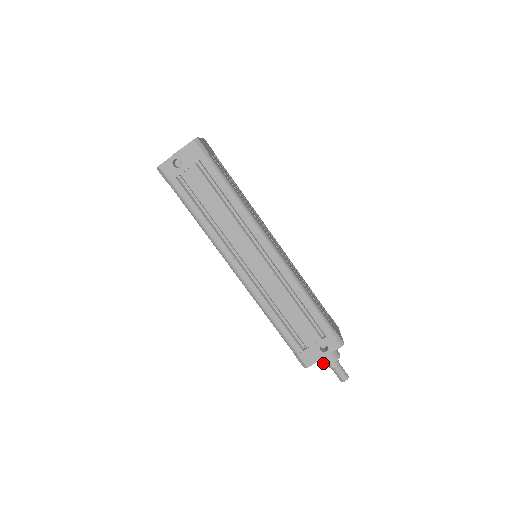
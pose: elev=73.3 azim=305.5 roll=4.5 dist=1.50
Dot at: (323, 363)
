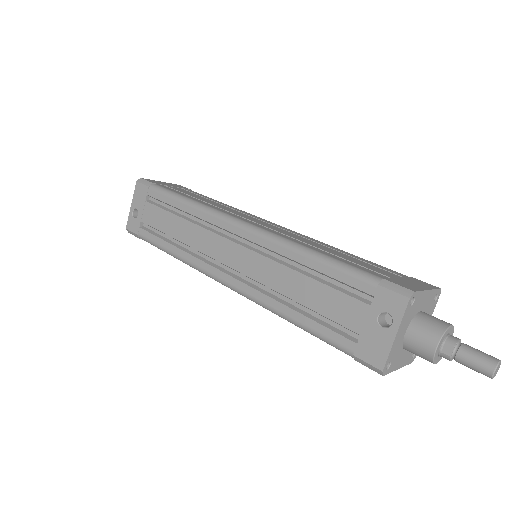
Dot at: (423, 355)
